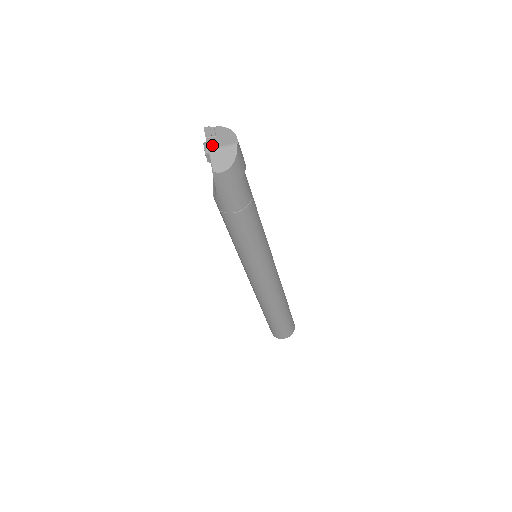
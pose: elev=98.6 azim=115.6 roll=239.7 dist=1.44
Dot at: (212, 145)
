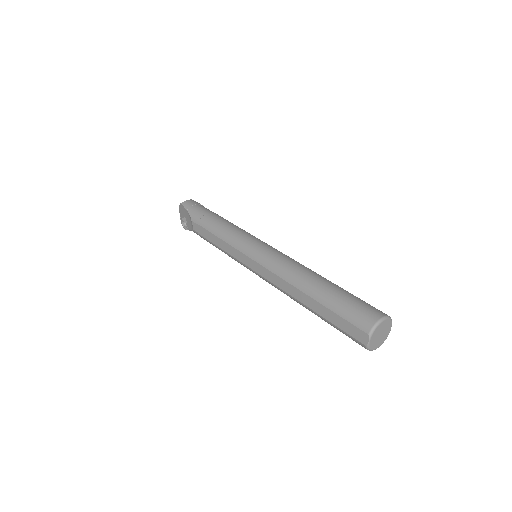
Dot at: occluded
